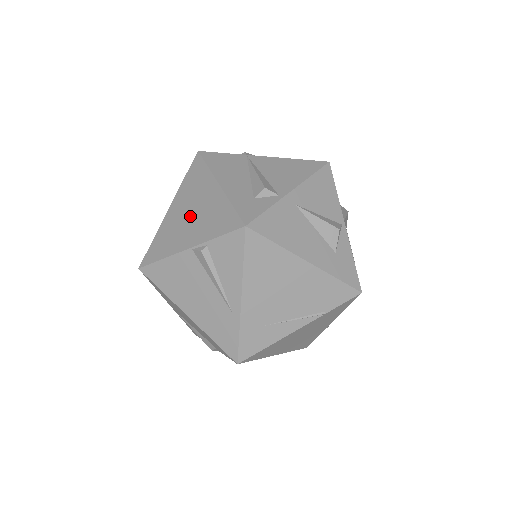
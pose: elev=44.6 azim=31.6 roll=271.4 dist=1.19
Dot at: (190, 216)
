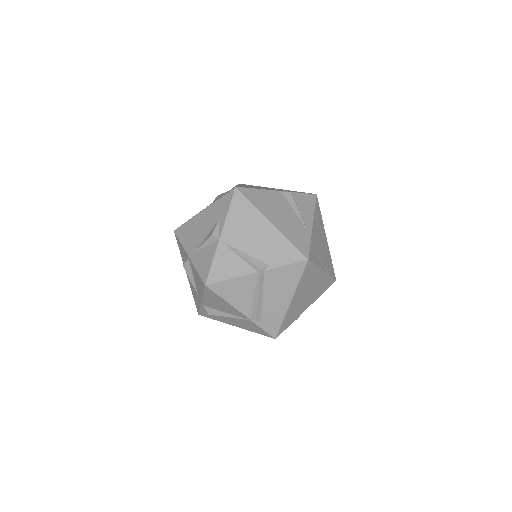
Dot at: (265, 188)
